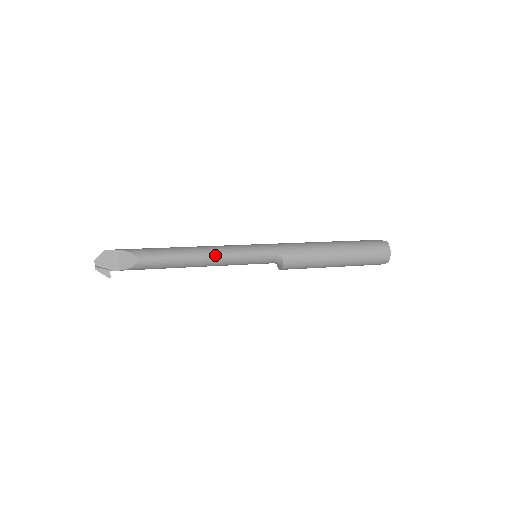
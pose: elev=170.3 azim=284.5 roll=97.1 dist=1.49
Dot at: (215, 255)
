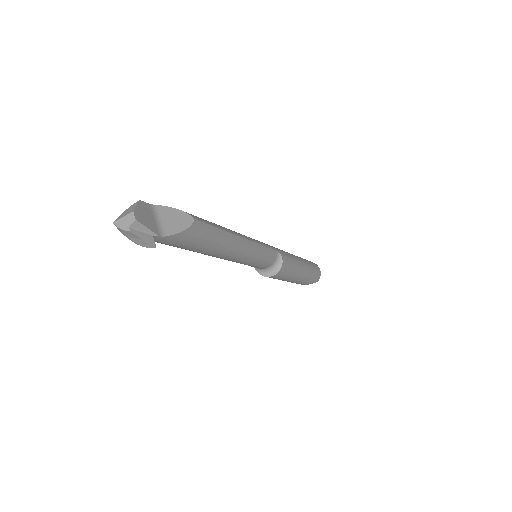
Dot at: (245, 237)
